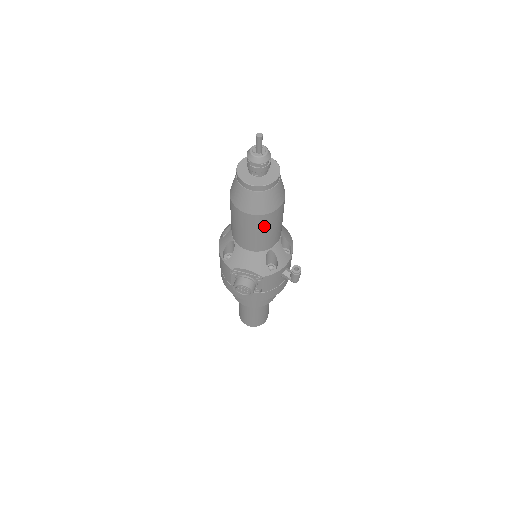
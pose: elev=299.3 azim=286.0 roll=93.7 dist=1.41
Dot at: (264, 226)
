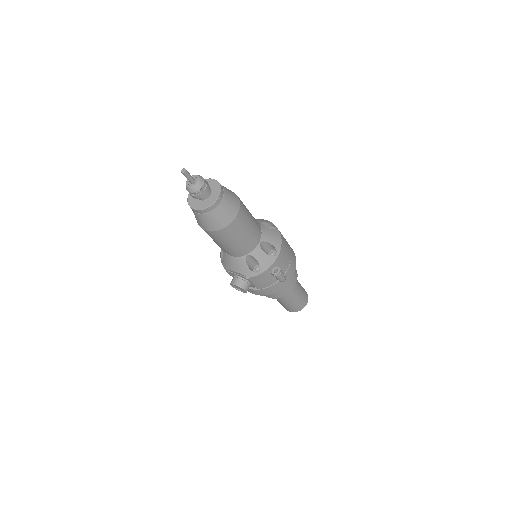
Dot at: (225, 238)
